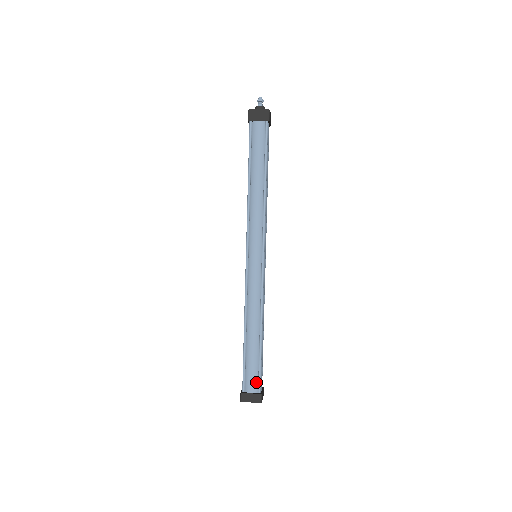
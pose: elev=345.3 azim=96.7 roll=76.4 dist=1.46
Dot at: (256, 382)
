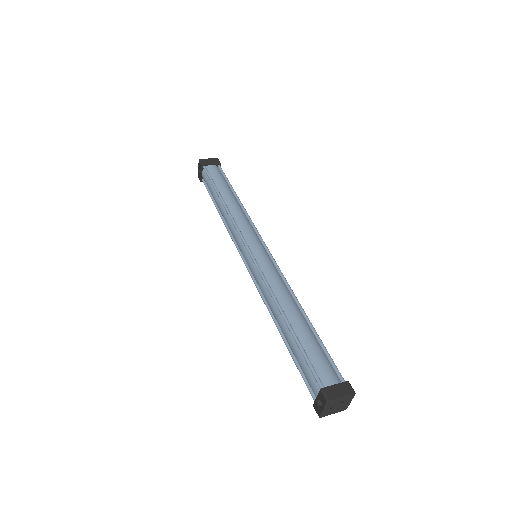
Dot at: (332, 371)
